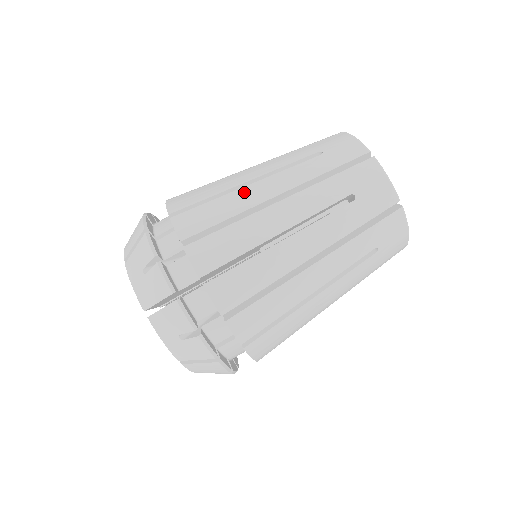
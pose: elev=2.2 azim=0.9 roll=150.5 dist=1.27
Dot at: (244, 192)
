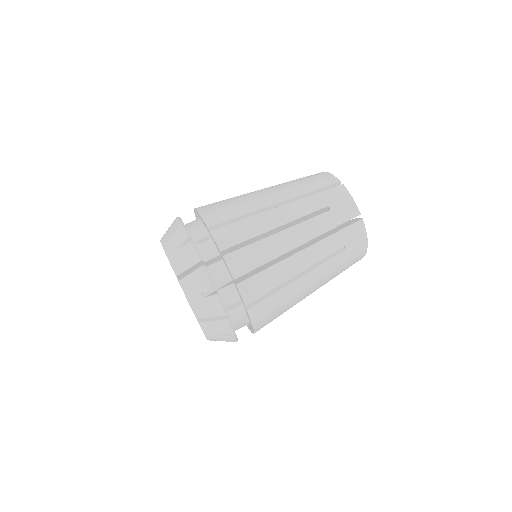
Dot at: (253, 201)
